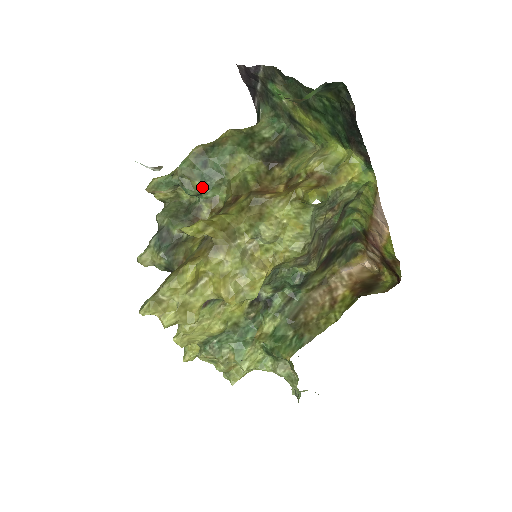
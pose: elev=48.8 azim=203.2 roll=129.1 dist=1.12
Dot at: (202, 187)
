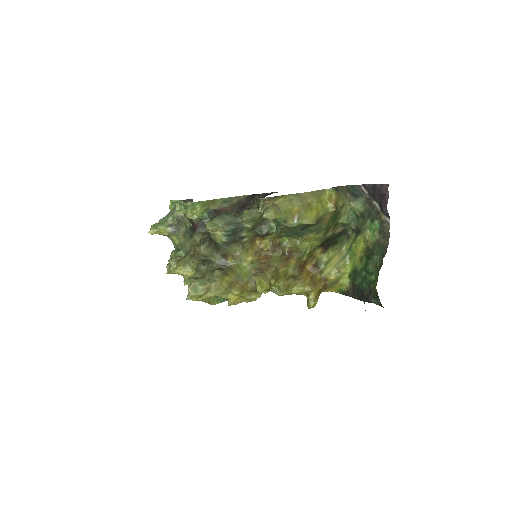
Dot at: (286, 232)
